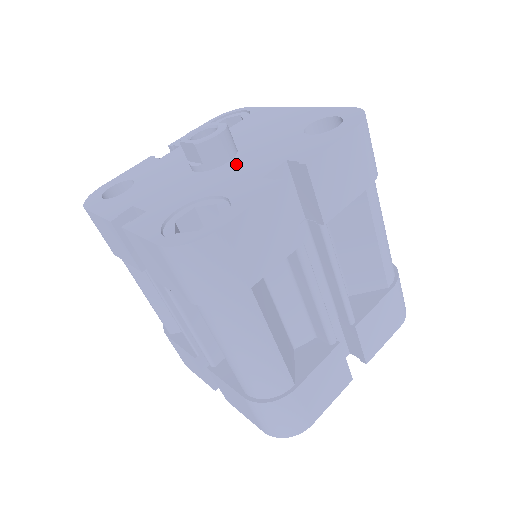
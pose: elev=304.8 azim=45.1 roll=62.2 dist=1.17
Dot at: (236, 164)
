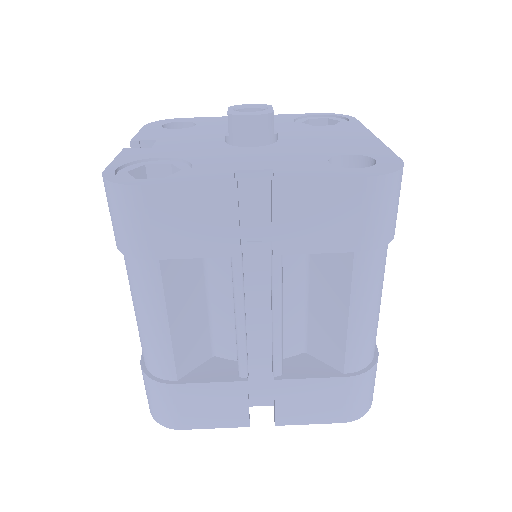
Dot at: (249, 151)
